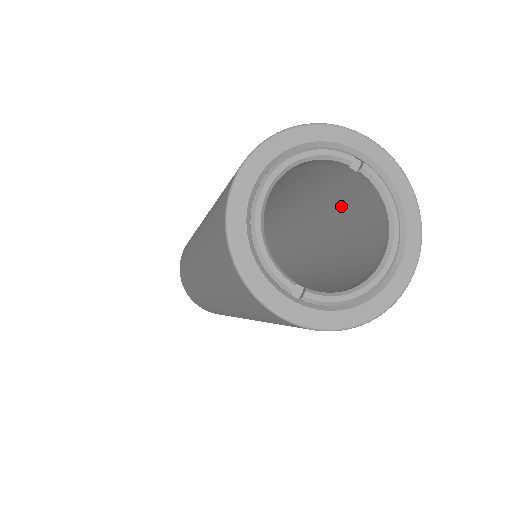
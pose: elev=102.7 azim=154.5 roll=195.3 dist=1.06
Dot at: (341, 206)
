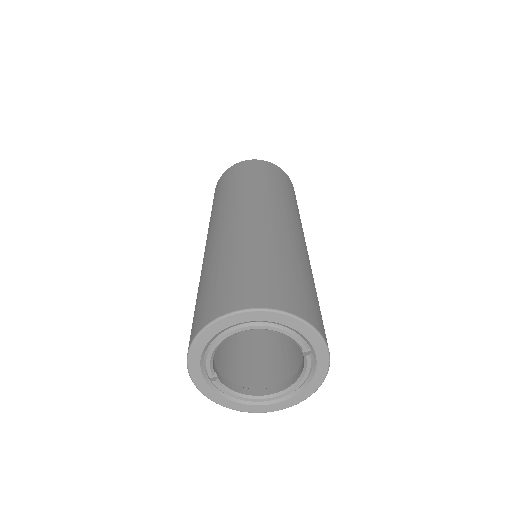
Dot at: occluded
